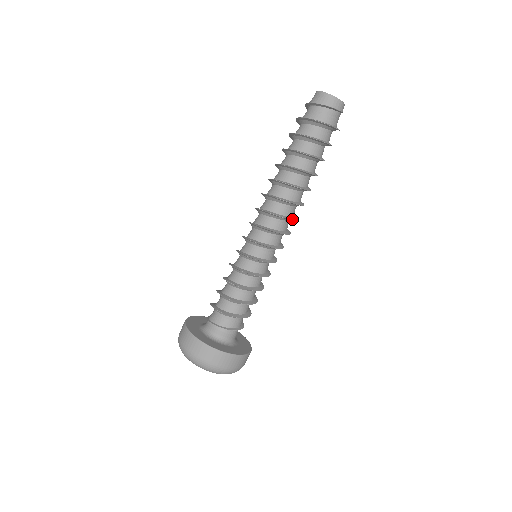
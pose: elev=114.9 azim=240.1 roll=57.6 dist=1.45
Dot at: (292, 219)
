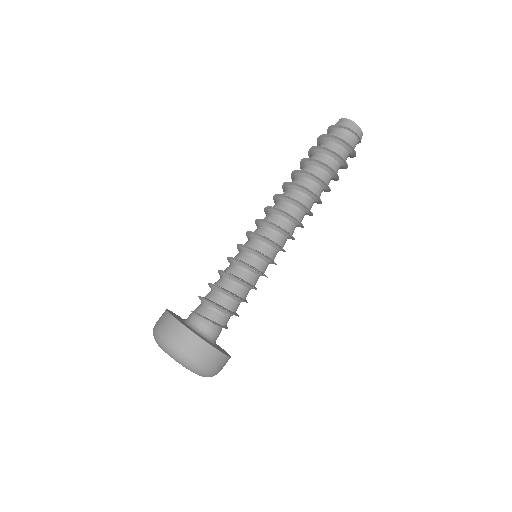
Dot at: (298, 220)
